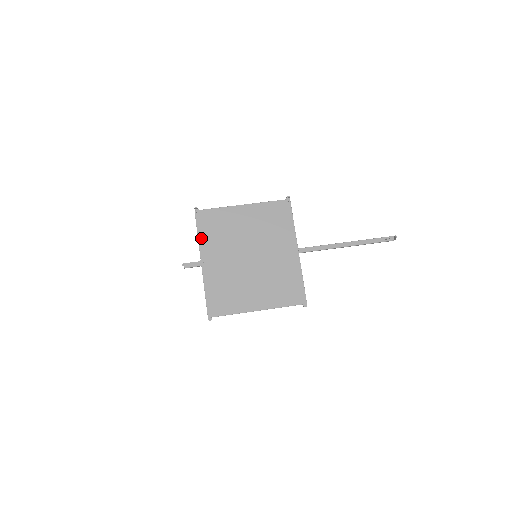
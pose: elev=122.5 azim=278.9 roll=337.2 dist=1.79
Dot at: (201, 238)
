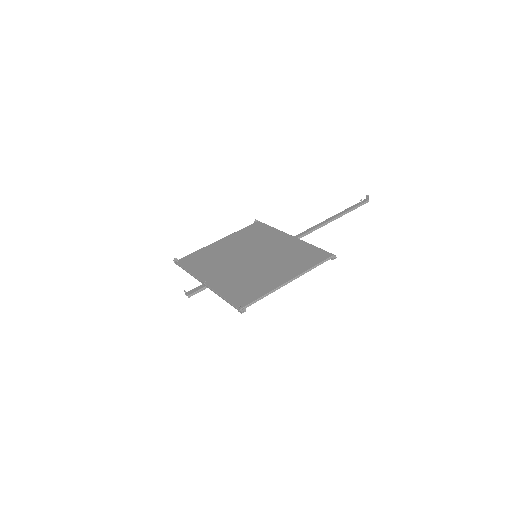
Dot at: (192, 271)
